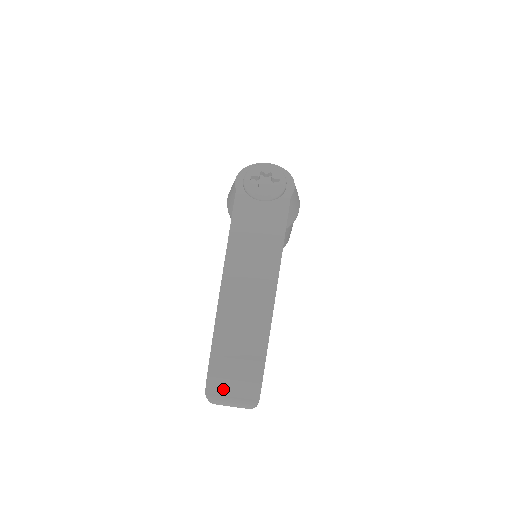
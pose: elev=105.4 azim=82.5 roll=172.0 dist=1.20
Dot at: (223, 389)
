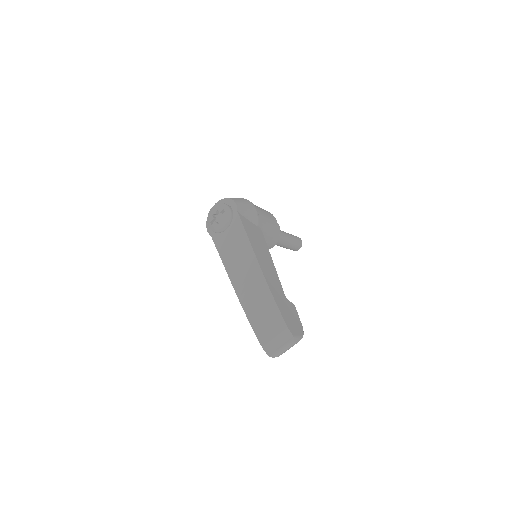
Dot at: (273, 346)
